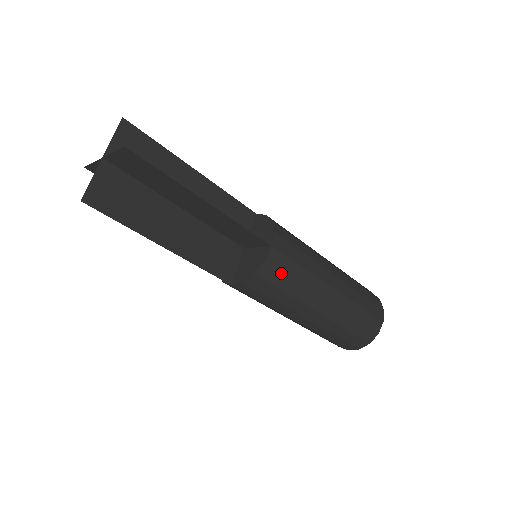
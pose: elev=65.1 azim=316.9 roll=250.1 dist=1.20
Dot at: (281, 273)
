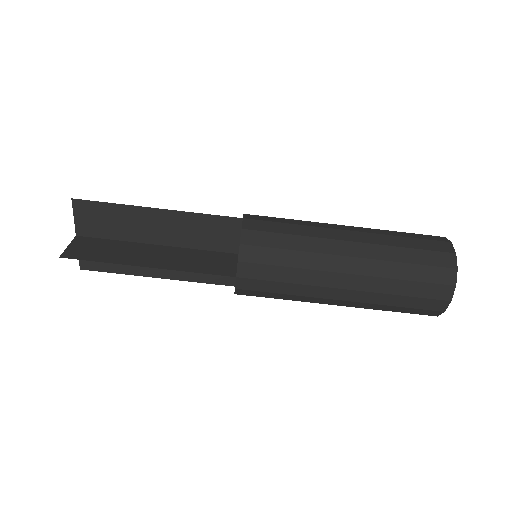
Dot at: (268, 233)
